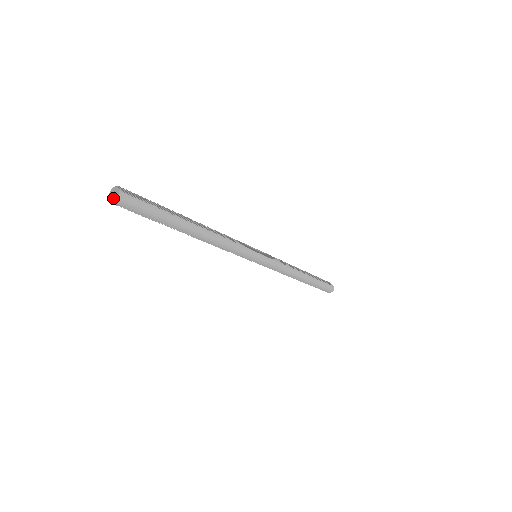
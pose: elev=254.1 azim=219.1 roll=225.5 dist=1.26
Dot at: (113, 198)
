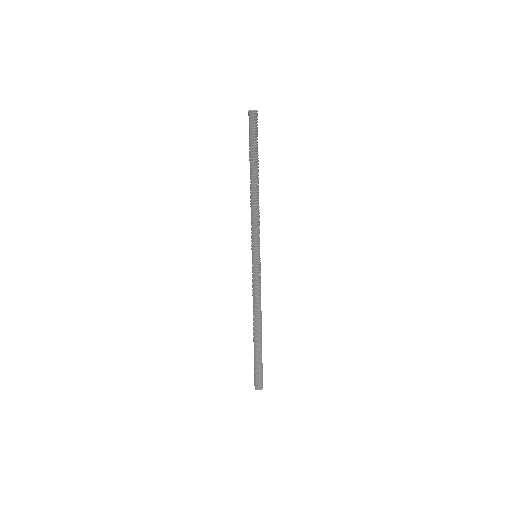
Dot at: (251, 110)
